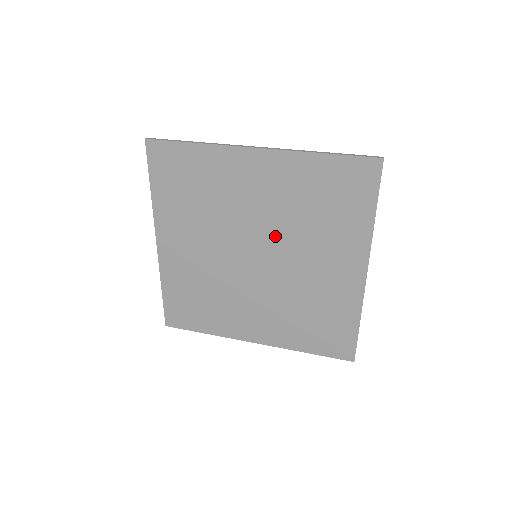
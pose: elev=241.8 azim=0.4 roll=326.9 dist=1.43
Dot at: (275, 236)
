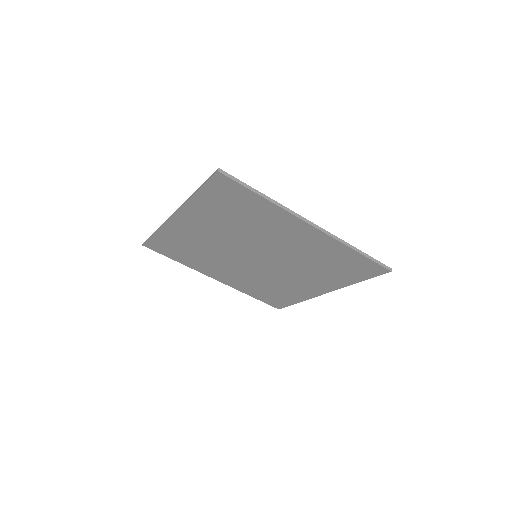
Dot at: (246, 243)
